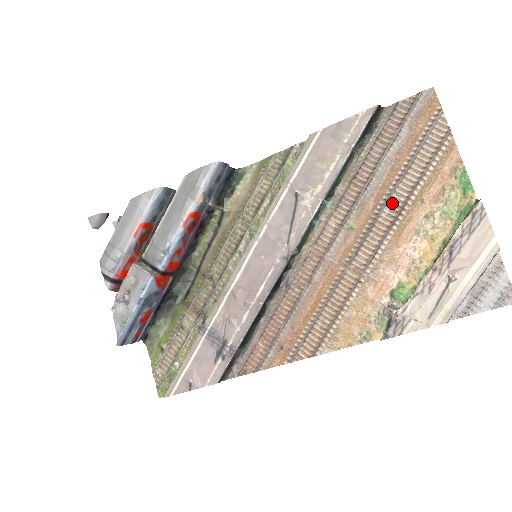
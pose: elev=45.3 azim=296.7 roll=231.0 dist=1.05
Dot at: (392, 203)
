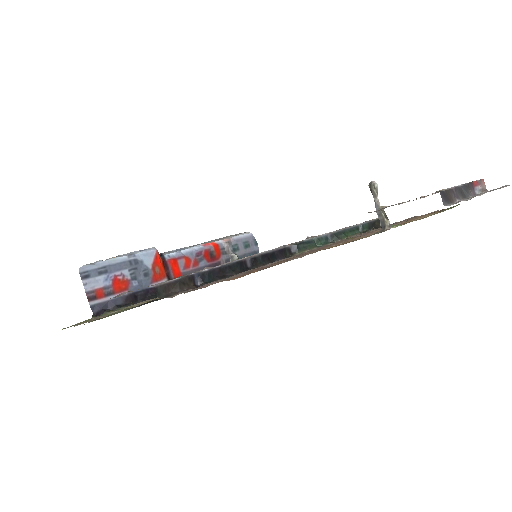
Dot at: occluded
